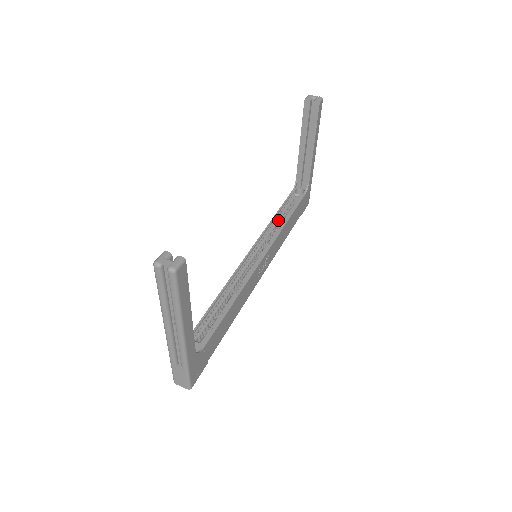
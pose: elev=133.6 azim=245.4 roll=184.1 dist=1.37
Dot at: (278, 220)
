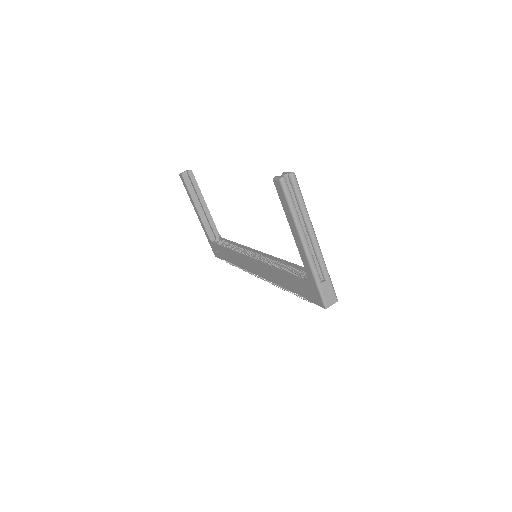
Dot at: (233, 249)
